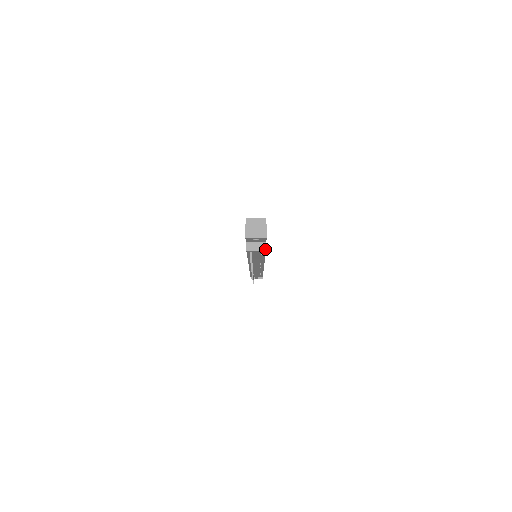
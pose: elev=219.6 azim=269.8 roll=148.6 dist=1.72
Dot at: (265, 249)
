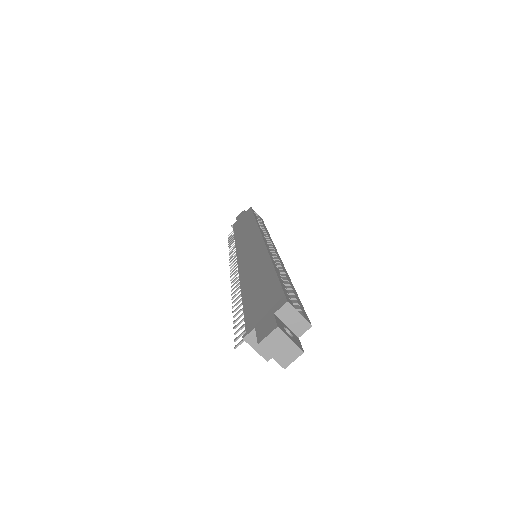
Dot at: (269, 358)
